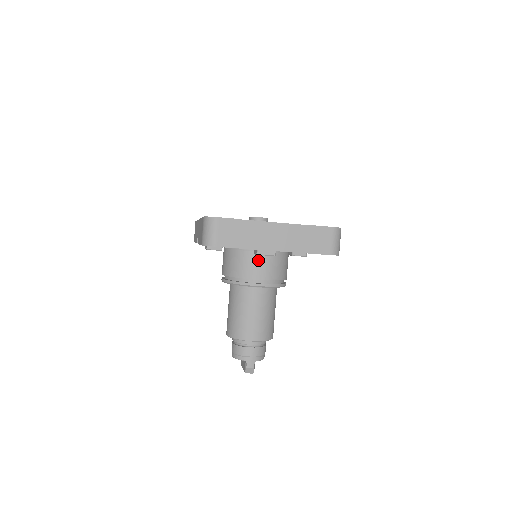
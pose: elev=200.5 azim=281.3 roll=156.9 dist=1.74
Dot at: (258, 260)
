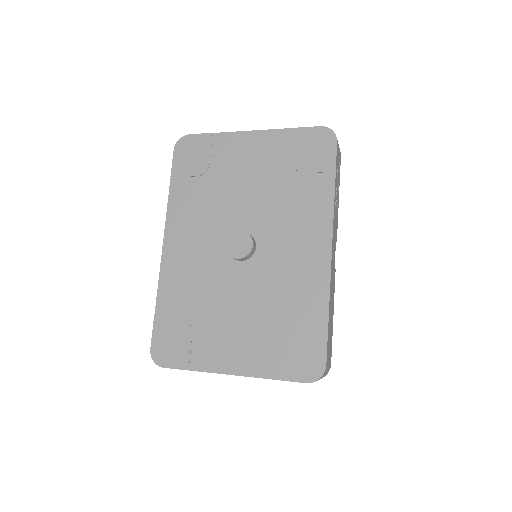
Dot at: occluded
